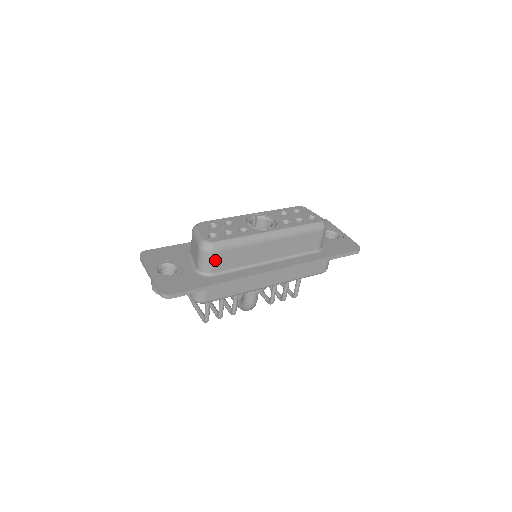
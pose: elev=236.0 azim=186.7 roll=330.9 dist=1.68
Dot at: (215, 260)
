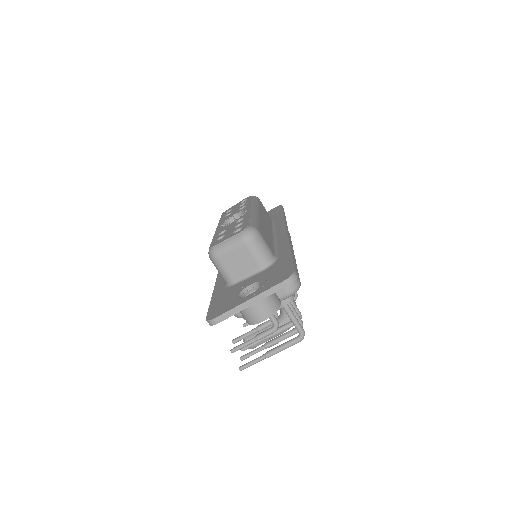
Dot at: (265, 241)
